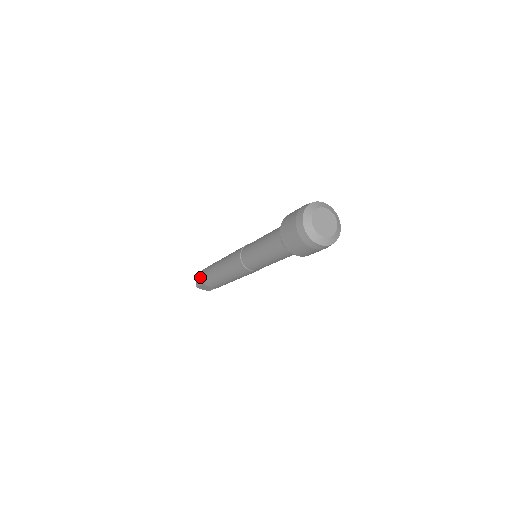
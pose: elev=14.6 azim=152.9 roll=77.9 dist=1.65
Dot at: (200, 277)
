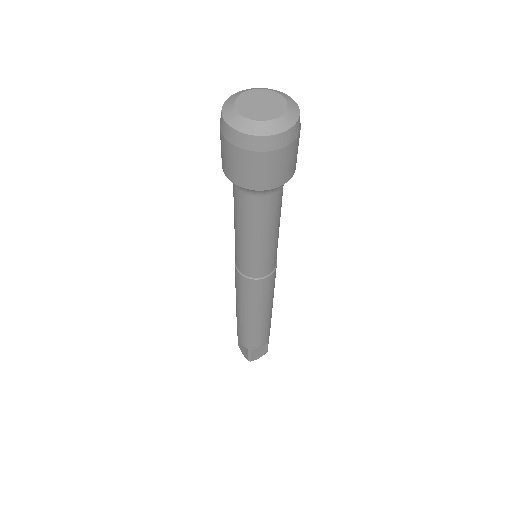
Dot at: (243, 348)
